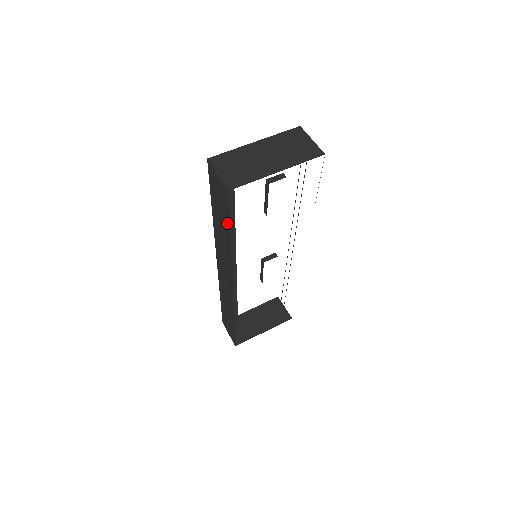
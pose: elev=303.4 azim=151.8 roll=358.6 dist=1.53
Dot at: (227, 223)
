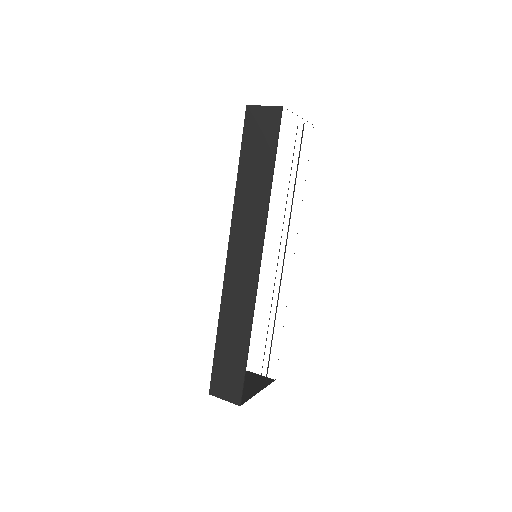
Dot at: (270, 155)
